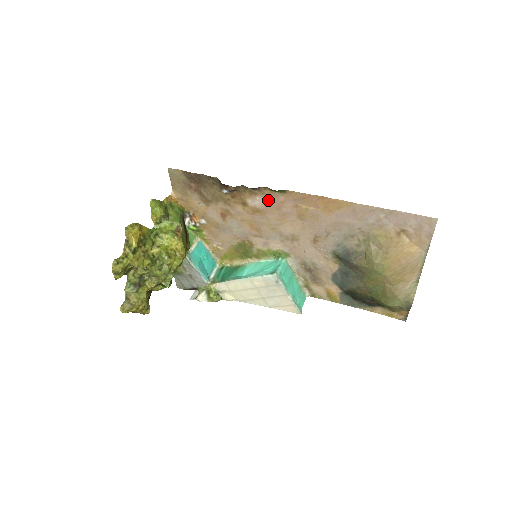
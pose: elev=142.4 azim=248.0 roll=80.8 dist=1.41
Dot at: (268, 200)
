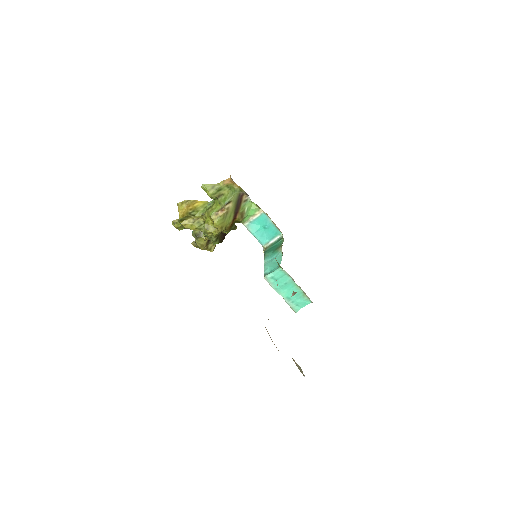
Dot at: occluded
